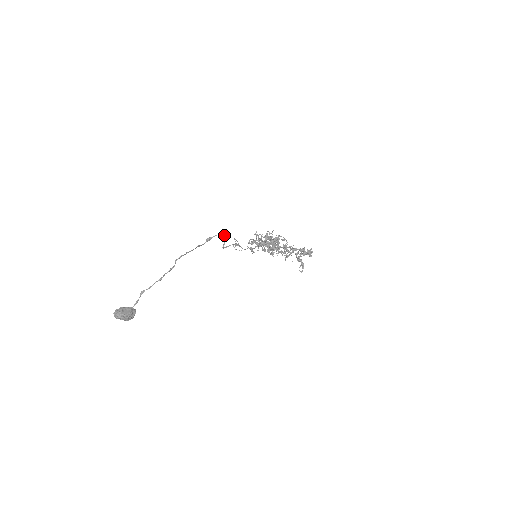
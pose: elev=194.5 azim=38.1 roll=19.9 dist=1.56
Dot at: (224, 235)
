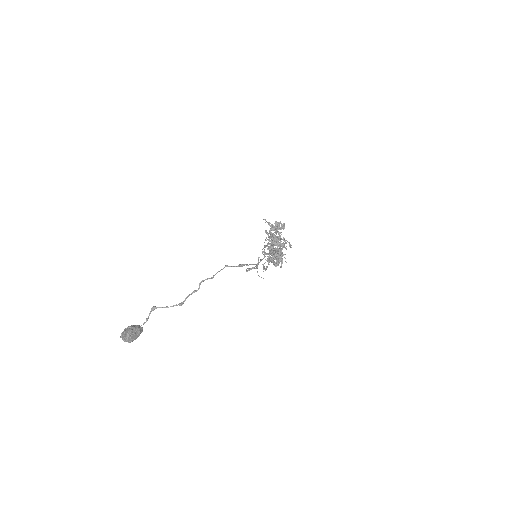
Dot at: occluded
